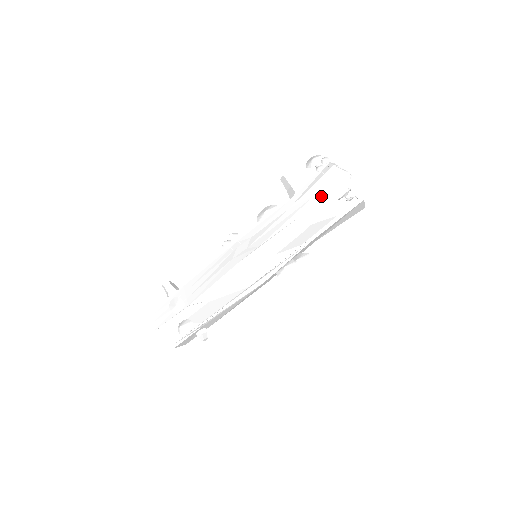
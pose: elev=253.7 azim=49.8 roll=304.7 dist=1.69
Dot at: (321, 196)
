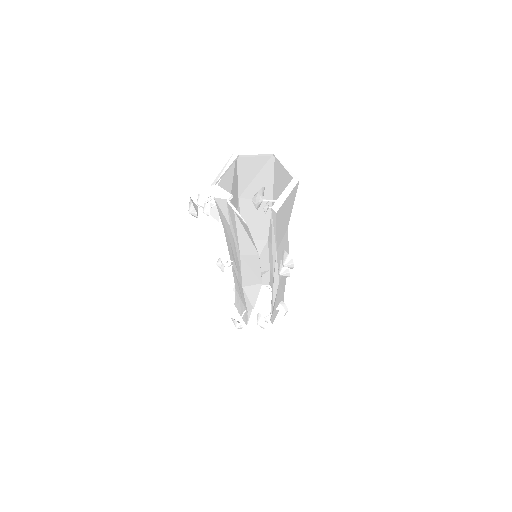
Dot at: (235, 233)
